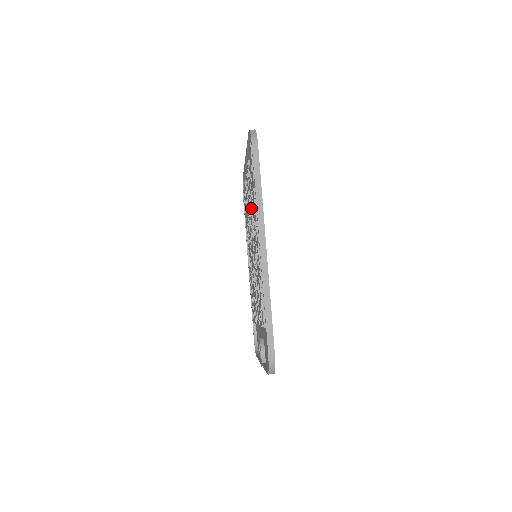
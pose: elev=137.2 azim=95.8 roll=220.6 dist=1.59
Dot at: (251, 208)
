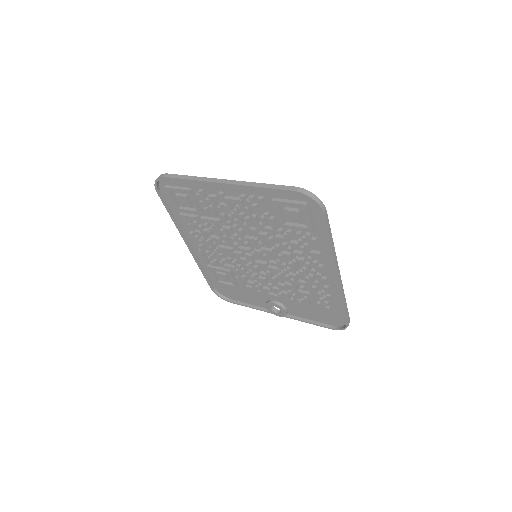
Dot at: (273, 236)
